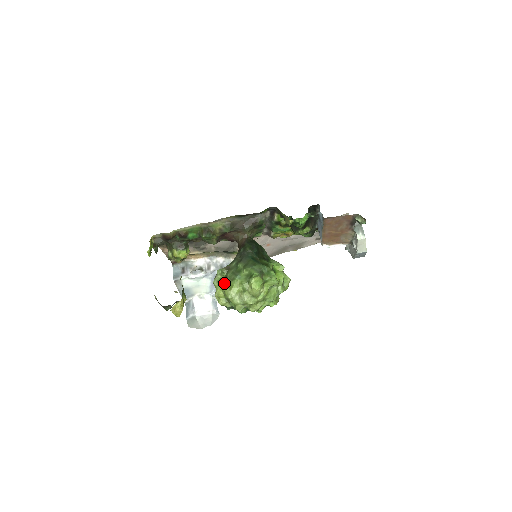
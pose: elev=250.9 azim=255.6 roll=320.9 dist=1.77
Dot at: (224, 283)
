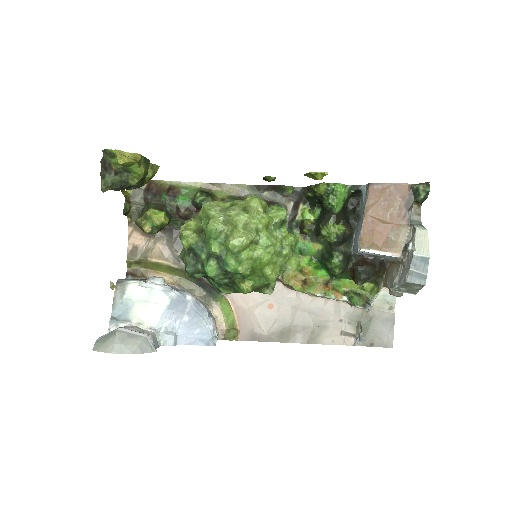
Dot at: occluded
